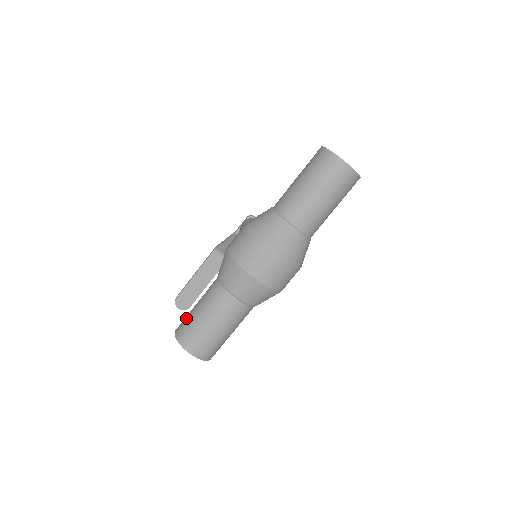
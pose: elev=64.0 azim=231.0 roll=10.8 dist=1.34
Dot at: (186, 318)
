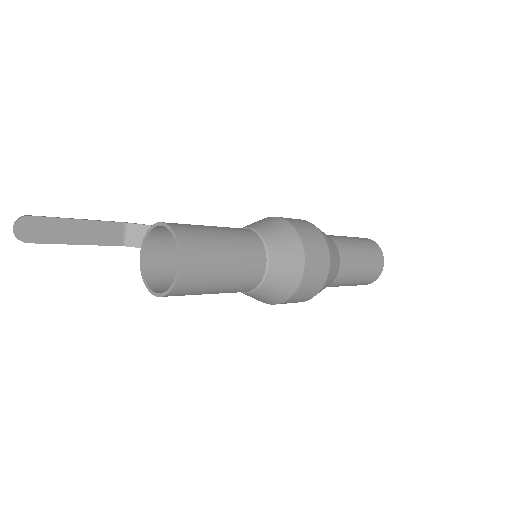
Dot at: occluded
